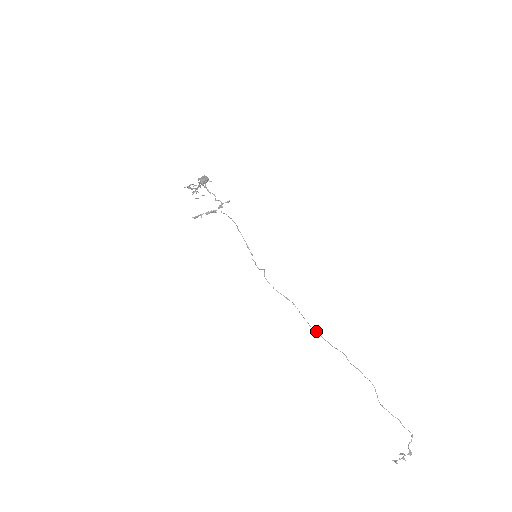
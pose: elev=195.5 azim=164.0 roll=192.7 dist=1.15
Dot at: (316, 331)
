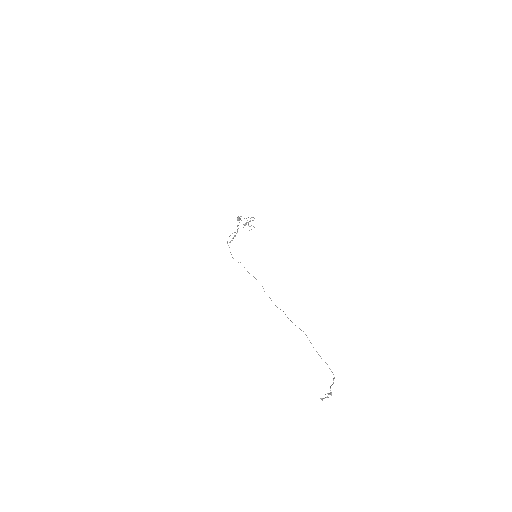
Dot at: (269, 297)
